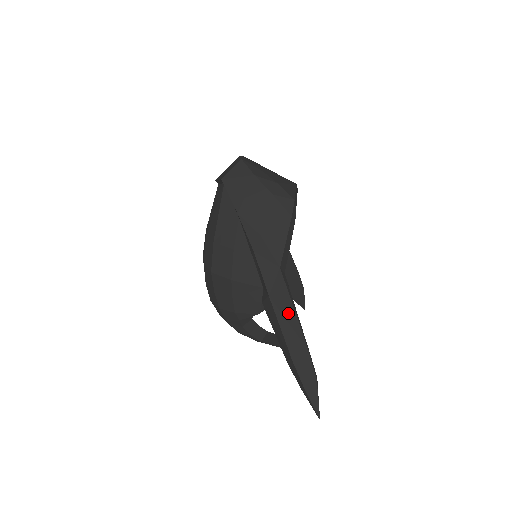
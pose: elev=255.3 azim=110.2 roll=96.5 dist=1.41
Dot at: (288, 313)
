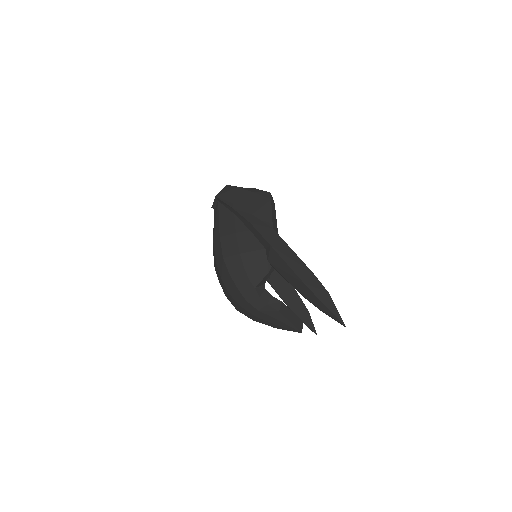
Dot at: (289, 253)
